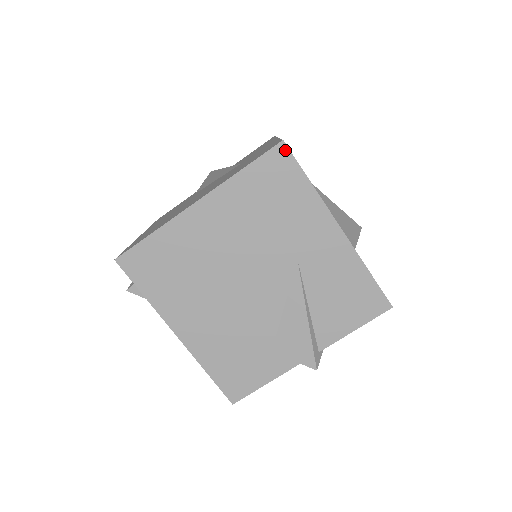
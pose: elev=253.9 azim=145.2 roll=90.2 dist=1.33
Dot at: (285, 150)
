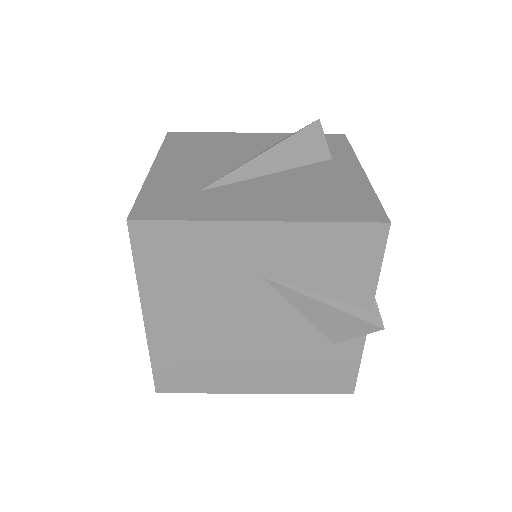
Dot at: (138, 224)
